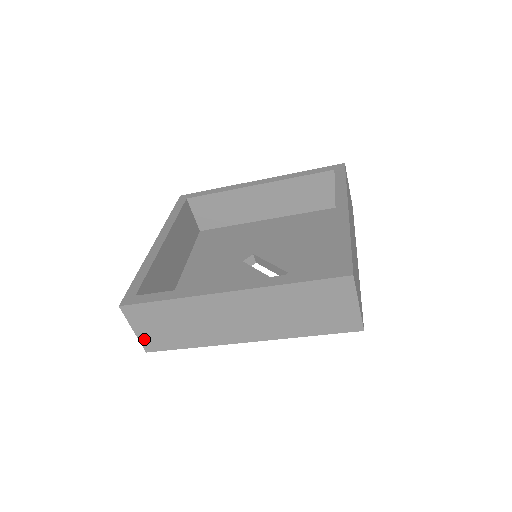
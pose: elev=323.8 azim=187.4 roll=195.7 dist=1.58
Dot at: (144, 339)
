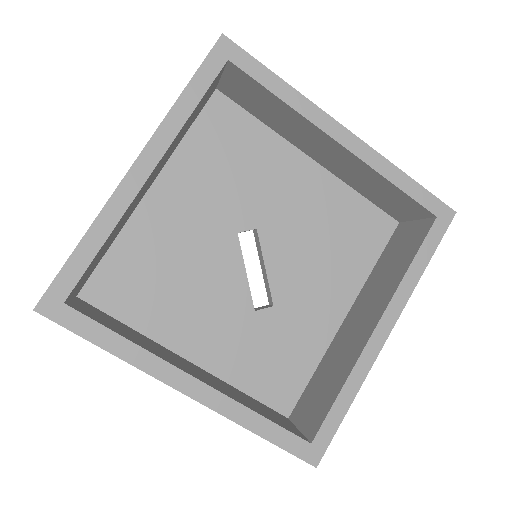
Dot at: occluded
